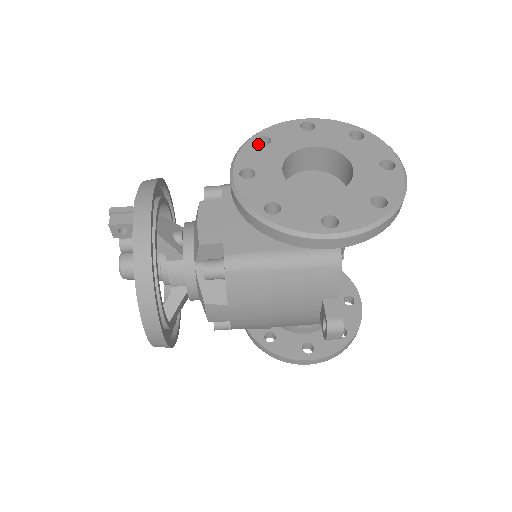
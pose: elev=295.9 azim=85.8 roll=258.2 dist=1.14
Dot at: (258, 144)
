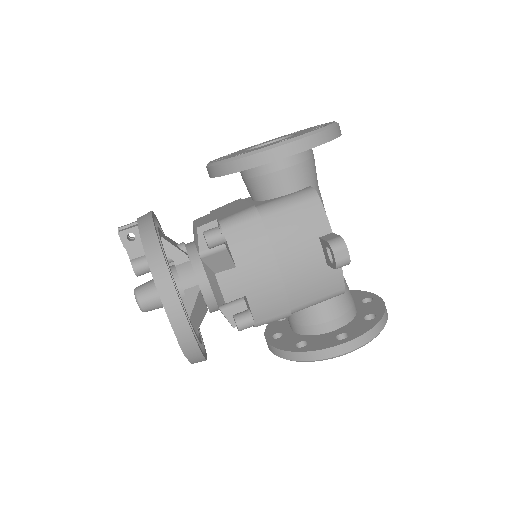
Dot at: (224, 156)
